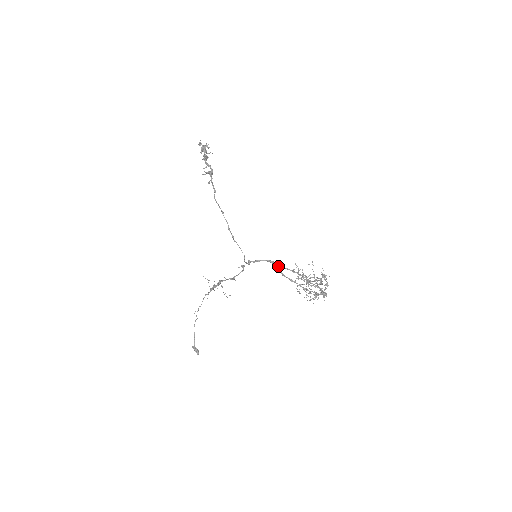
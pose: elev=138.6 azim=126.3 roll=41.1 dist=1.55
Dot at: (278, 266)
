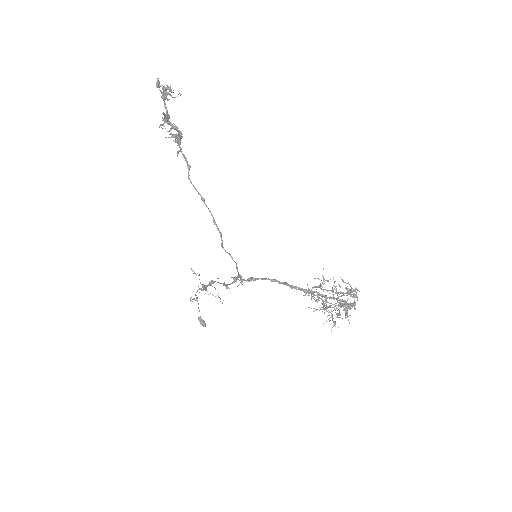
Dot at: (283, 284)
